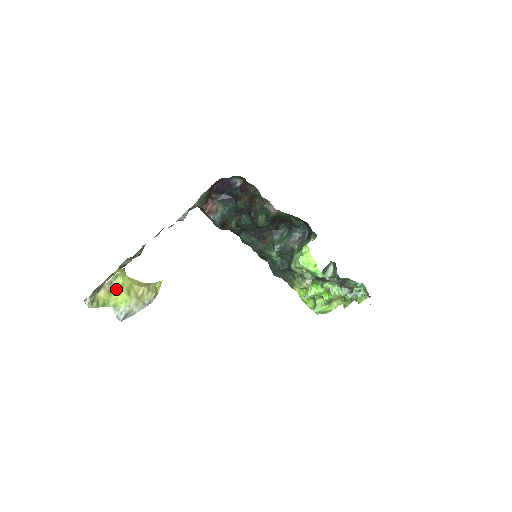
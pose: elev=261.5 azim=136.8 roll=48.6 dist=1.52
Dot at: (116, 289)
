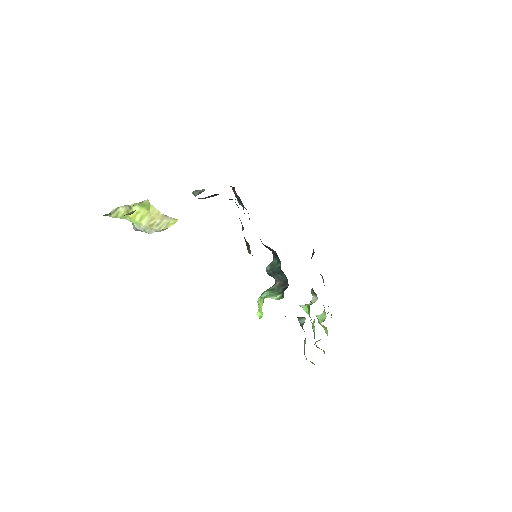
Dot at: occluded
